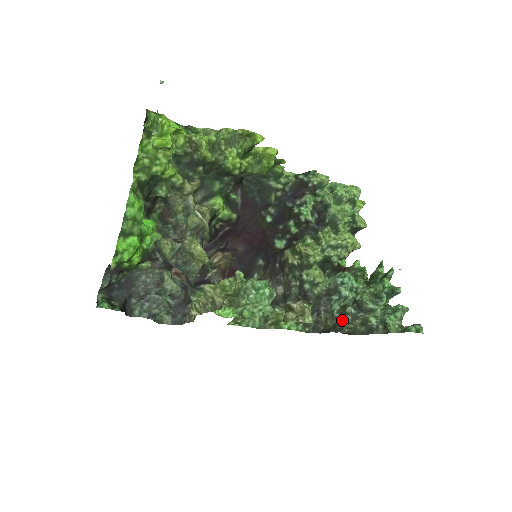
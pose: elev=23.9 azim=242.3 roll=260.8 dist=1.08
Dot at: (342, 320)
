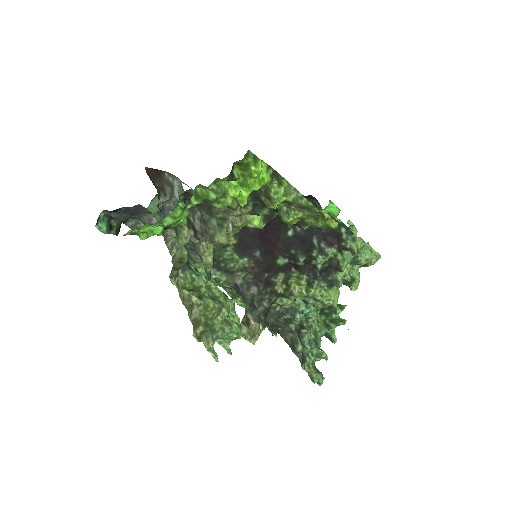
Dot at: (282, 325)
